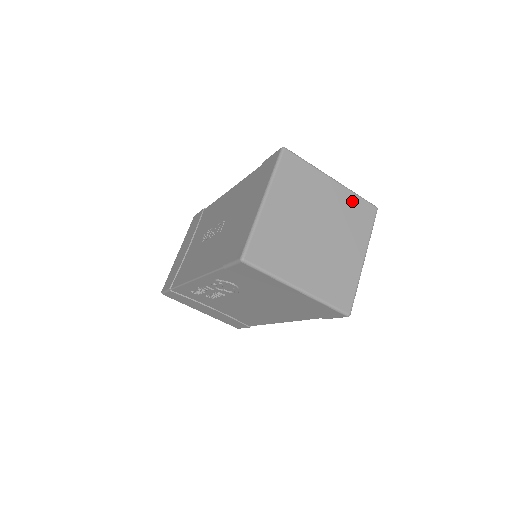
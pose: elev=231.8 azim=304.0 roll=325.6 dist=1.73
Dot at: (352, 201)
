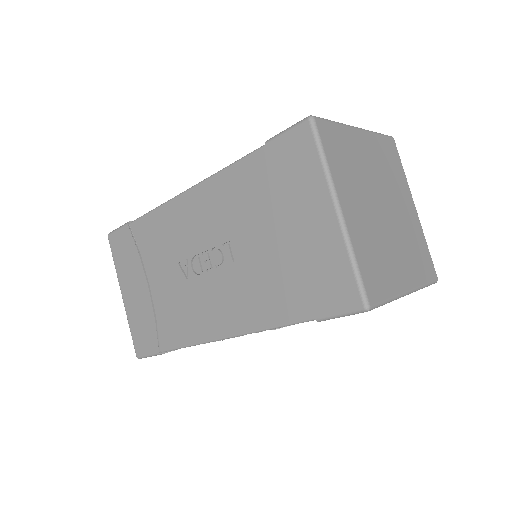
Dot at: (380, 145)
